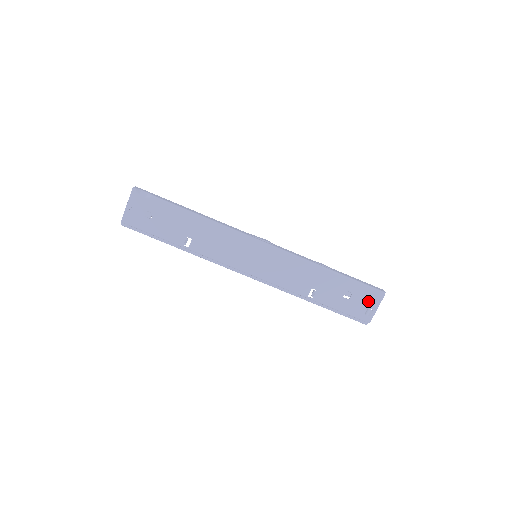
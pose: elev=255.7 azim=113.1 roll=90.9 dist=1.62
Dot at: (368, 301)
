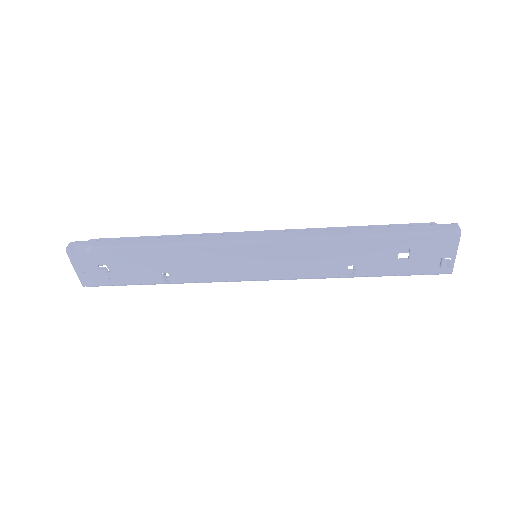
Dot at: (438, 251)
